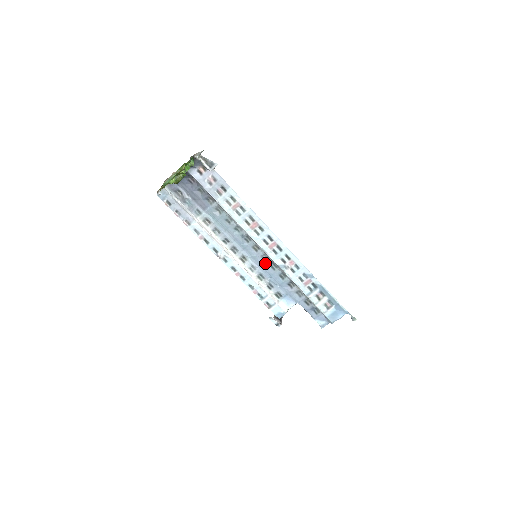
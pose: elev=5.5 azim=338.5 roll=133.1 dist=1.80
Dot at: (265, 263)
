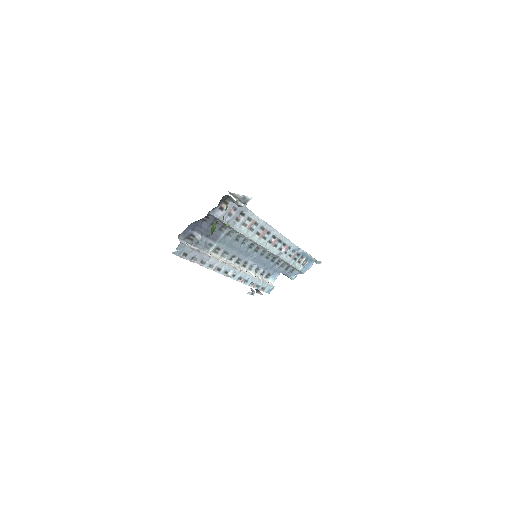
Dot at: (262, 257)
